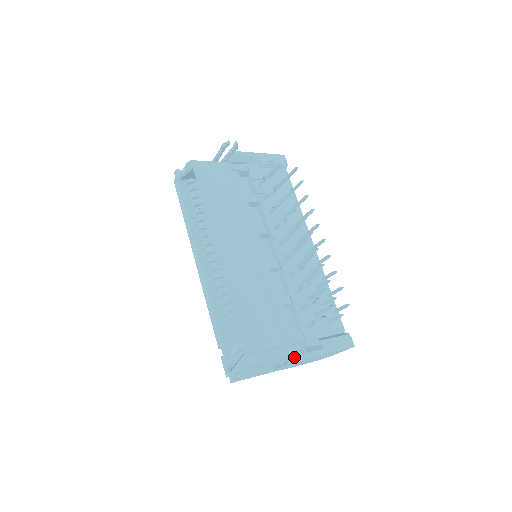
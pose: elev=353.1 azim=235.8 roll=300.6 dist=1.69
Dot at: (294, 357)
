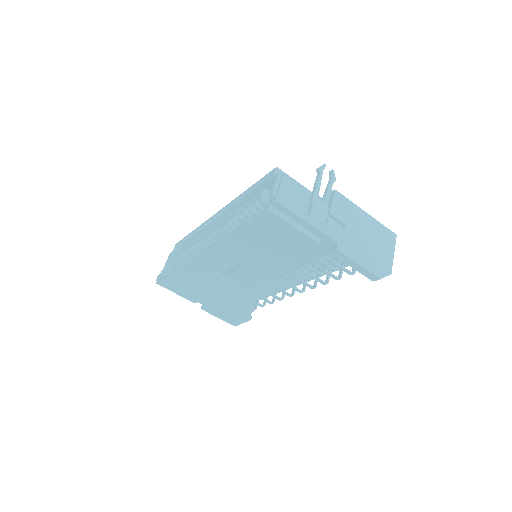
Dot at: (328, 186)
